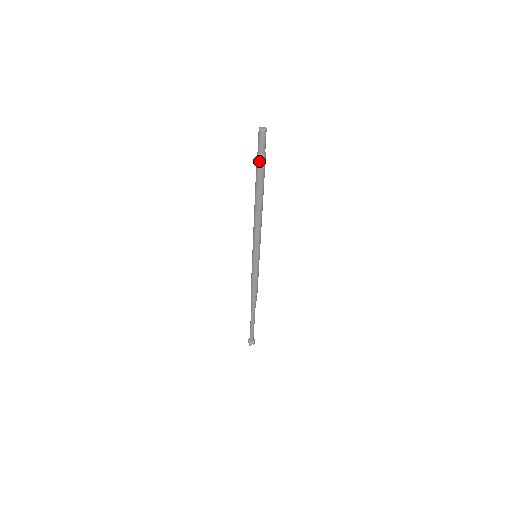
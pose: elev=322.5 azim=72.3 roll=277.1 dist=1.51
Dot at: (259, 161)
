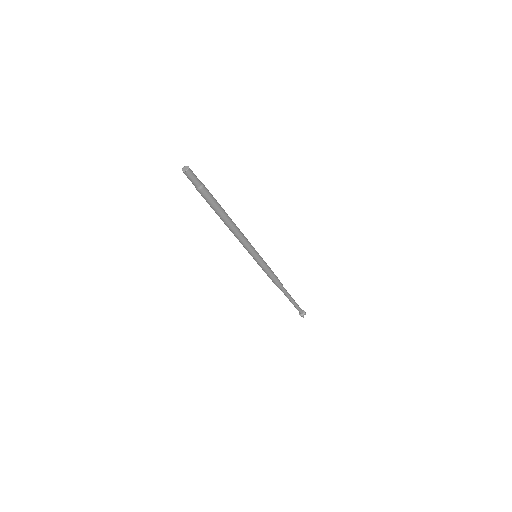
Dot at: (202, 193)
